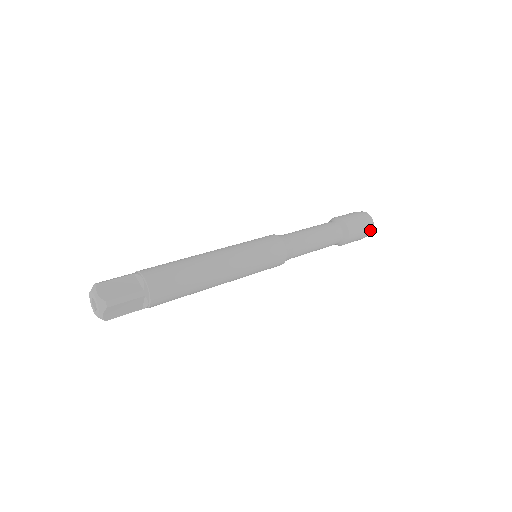
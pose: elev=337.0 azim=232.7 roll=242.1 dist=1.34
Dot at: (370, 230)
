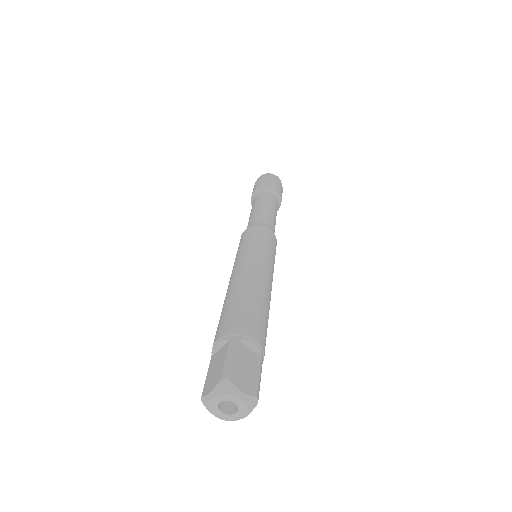
Dot at: occluded
